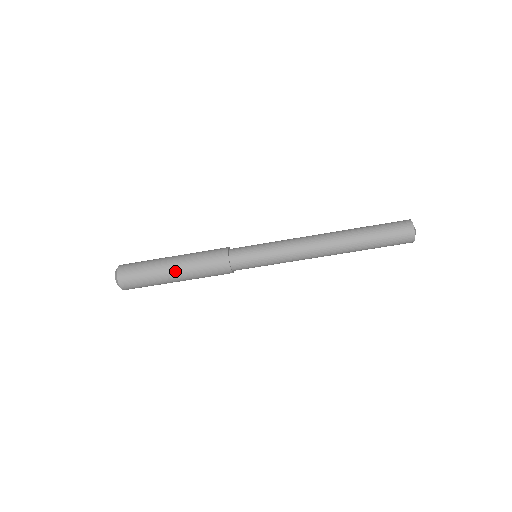
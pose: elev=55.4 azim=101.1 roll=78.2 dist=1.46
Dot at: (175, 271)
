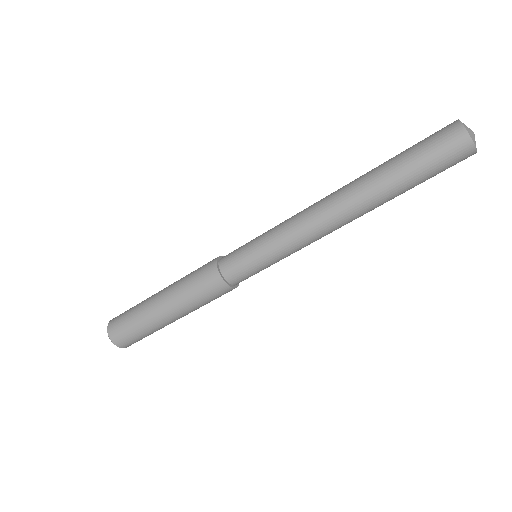
Dot at: (174, 318)
